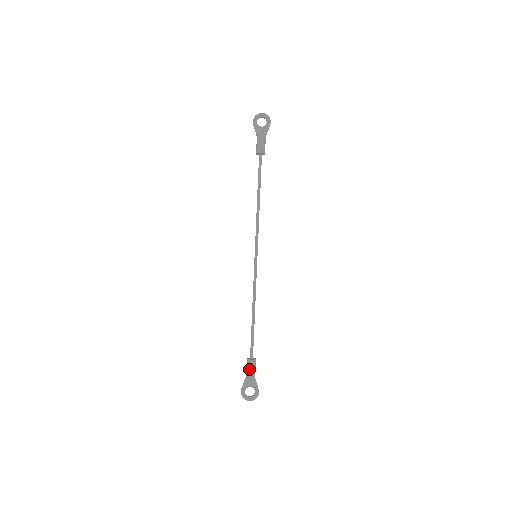
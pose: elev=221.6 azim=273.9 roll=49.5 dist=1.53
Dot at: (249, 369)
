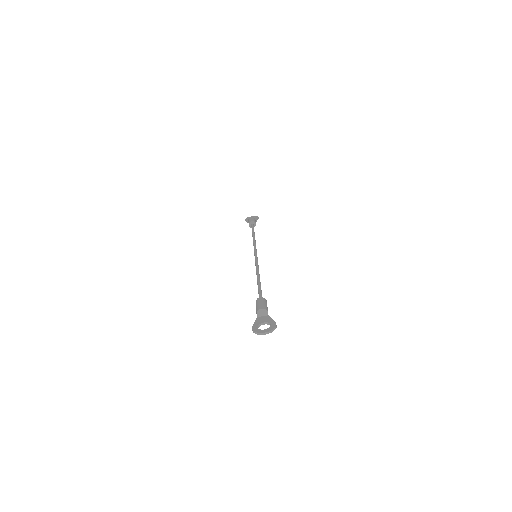
Dot at: (258, 304)
